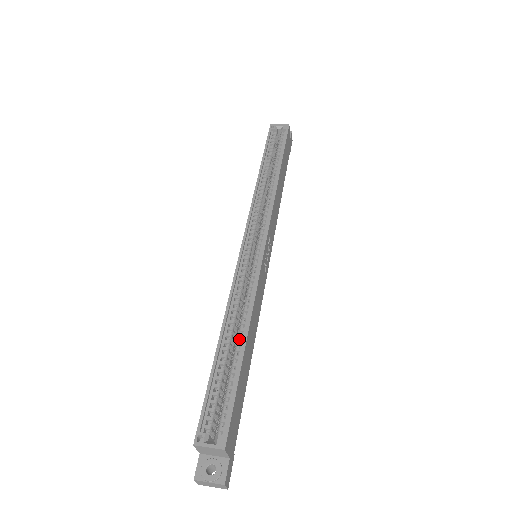
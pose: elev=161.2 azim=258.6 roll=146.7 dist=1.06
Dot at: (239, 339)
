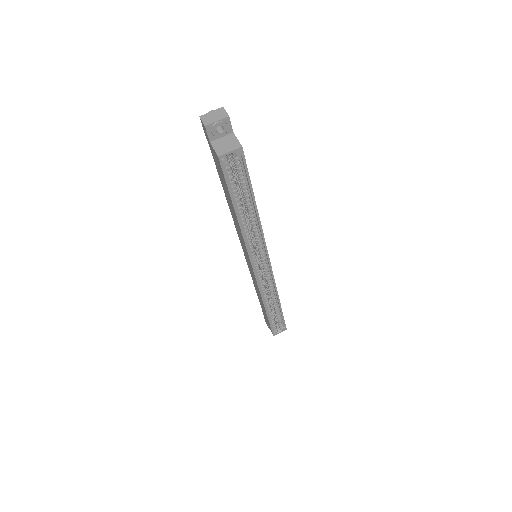
Dot at: (275, 303)
